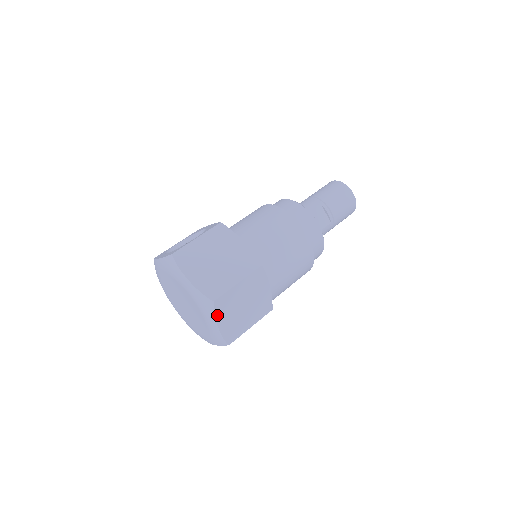
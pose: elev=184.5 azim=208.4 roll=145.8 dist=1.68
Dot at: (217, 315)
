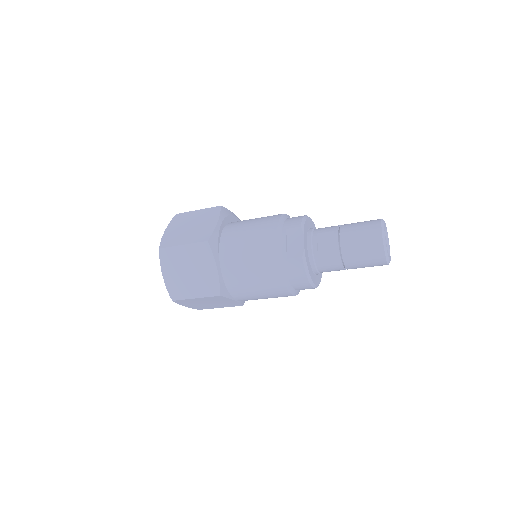
Dot at: (162, 263)
